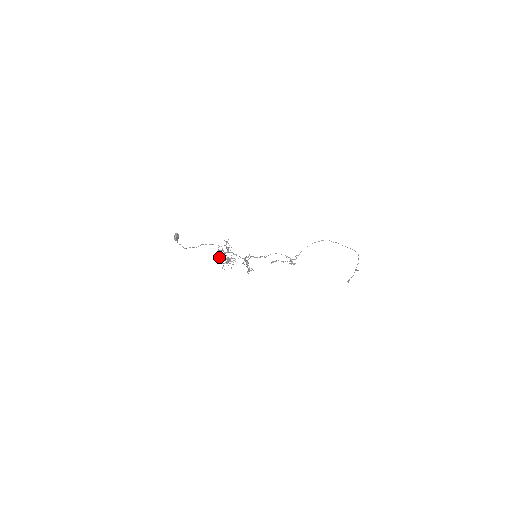
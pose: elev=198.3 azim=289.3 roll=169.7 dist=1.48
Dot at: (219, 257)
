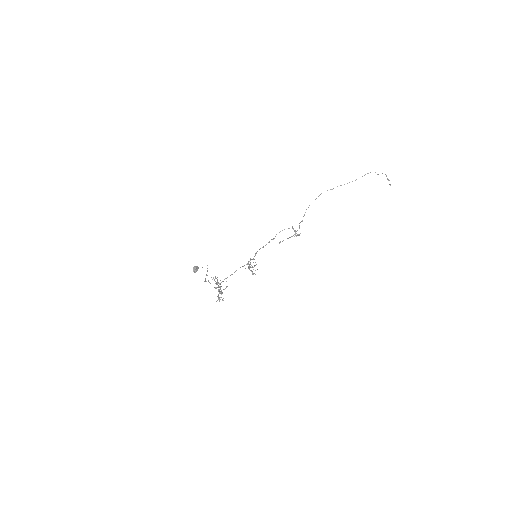
Dot at: (219, 287)
